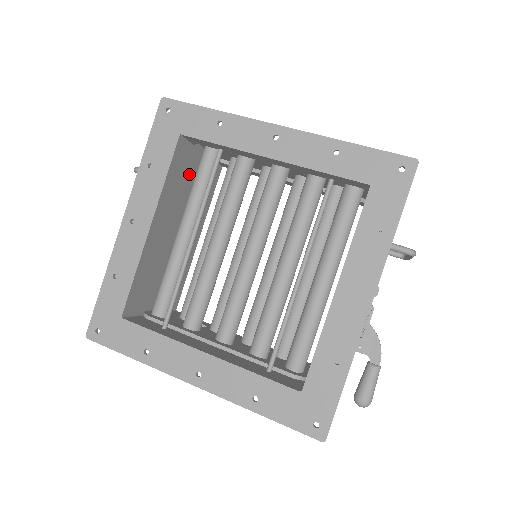
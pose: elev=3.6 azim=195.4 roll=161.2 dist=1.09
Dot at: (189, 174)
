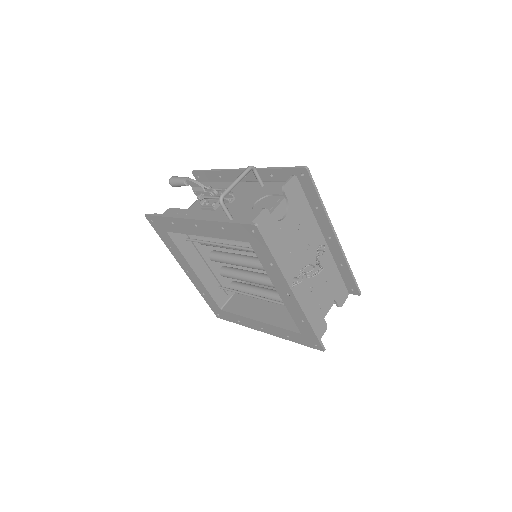
Dot at: occluded
